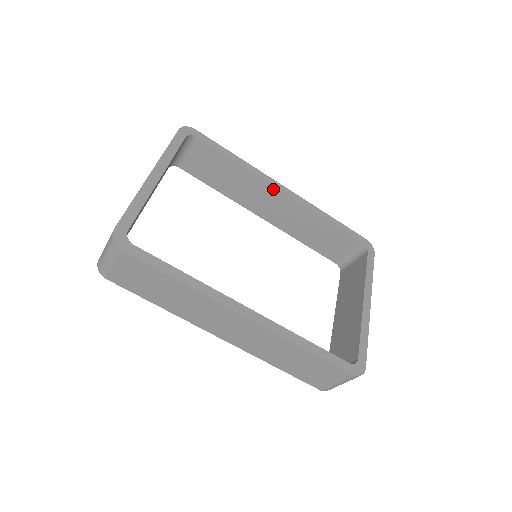
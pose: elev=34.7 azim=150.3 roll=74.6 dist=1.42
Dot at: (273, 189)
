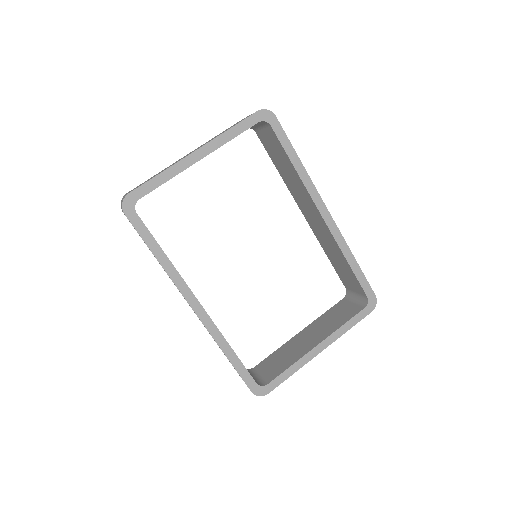
Dot at: (315, 207)
